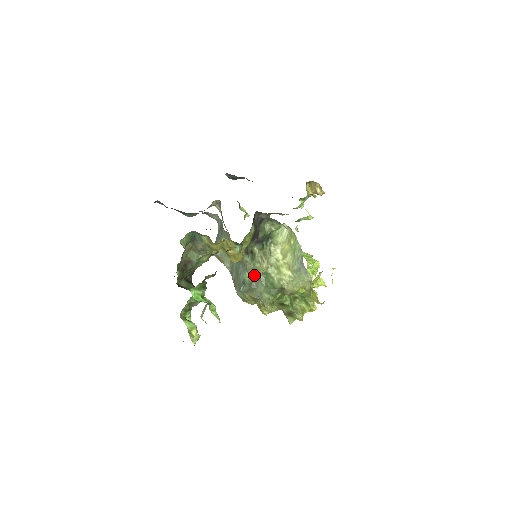
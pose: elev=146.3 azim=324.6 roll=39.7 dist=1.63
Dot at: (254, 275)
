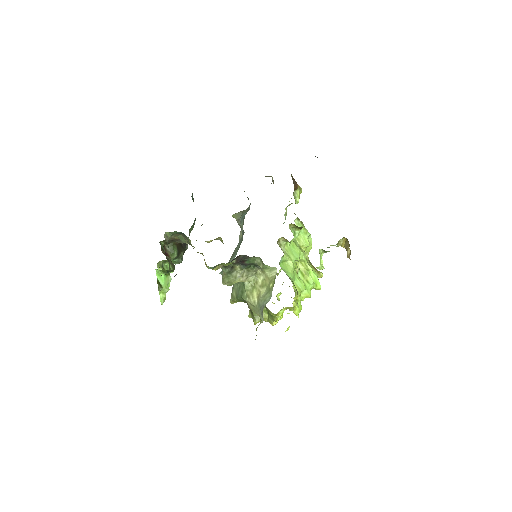
Dot at: (223, 283)
